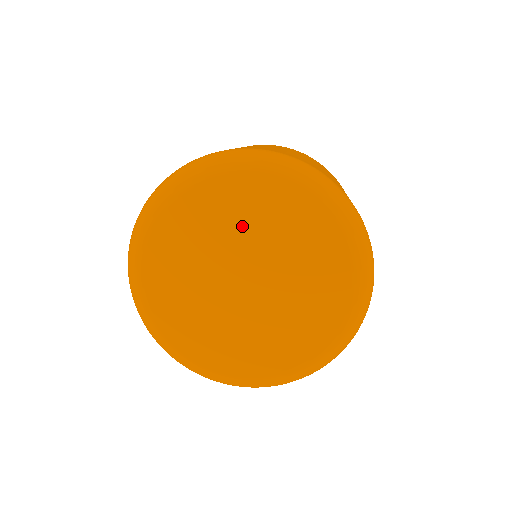
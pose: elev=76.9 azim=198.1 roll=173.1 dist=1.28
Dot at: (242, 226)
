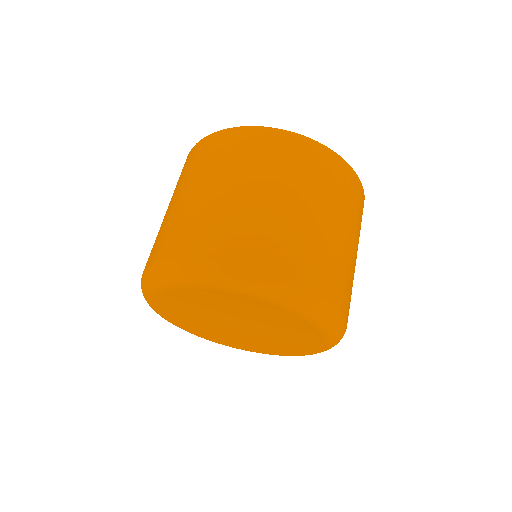
Dot at: (195, 311)
